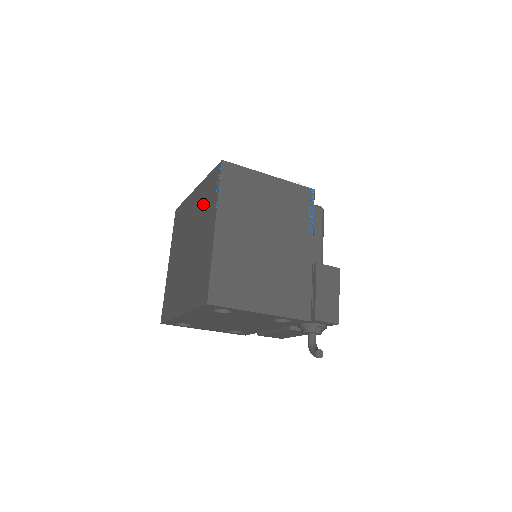
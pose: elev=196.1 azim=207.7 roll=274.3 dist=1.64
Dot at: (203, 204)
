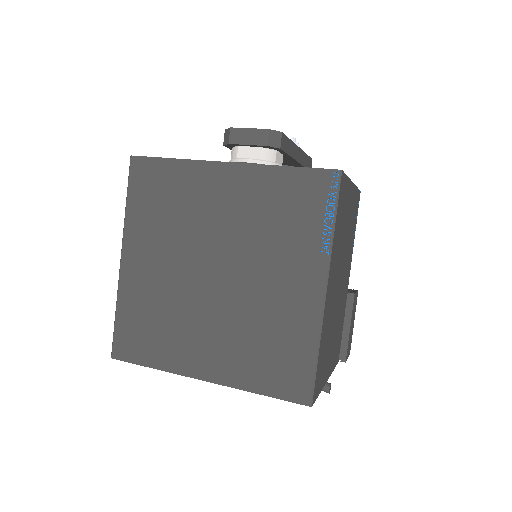
Dot at: (269, 217)
